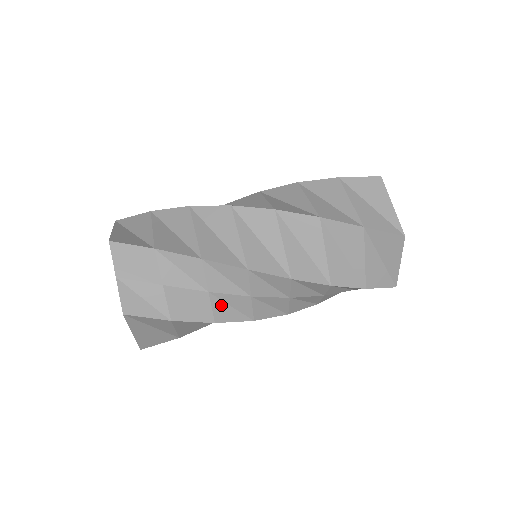
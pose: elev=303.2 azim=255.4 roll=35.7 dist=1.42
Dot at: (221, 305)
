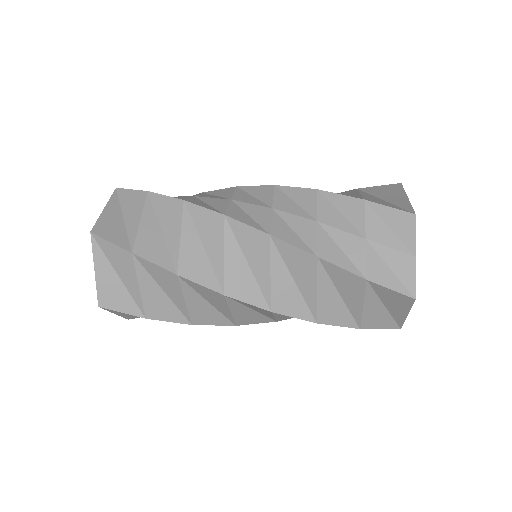
Dot at: (199, 201)
